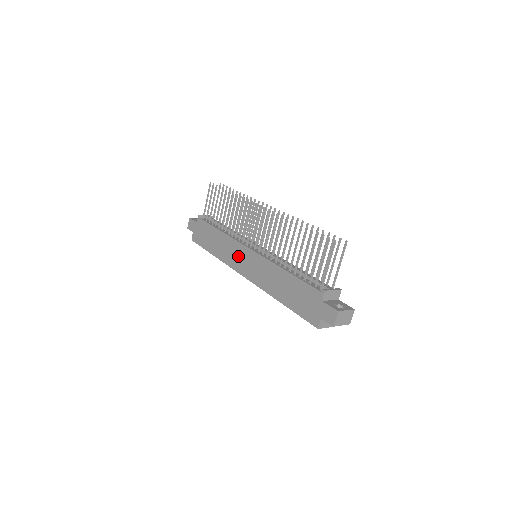
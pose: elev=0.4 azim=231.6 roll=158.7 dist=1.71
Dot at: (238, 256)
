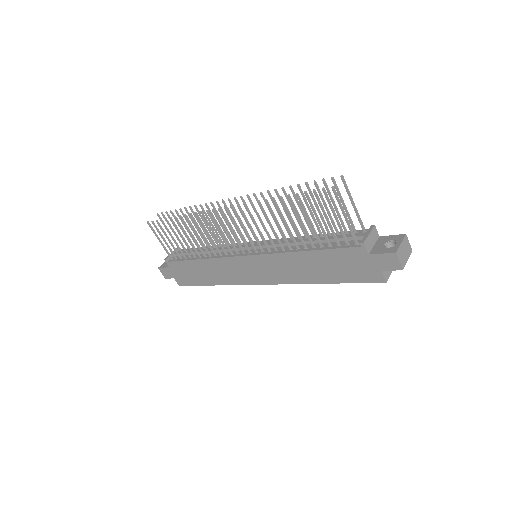
Dot at: (239, 270)
